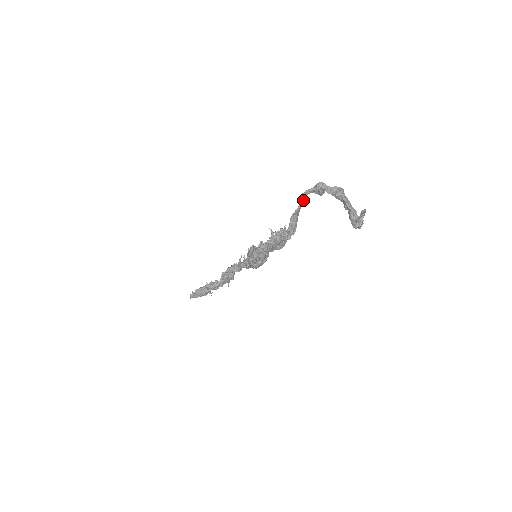
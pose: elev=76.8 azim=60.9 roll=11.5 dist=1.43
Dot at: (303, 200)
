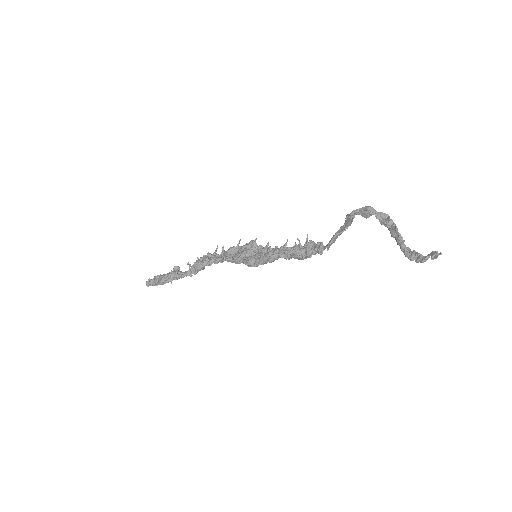
Dot at: (351, 221)
